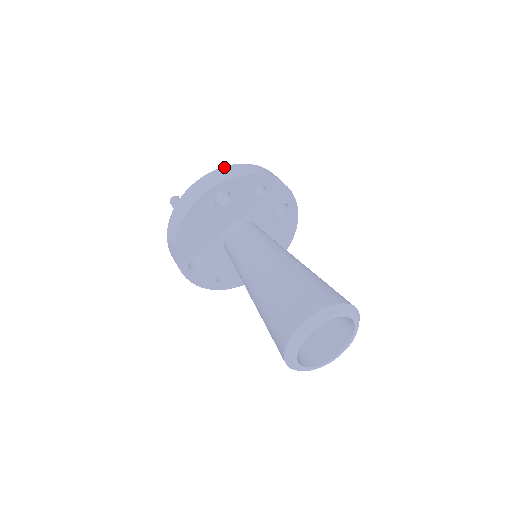
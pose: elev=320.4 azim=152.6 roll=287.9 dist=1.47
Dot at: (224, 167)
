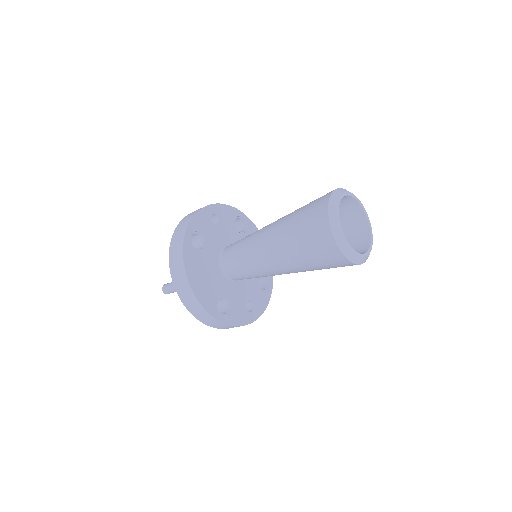
Dot at: (177, 226)
